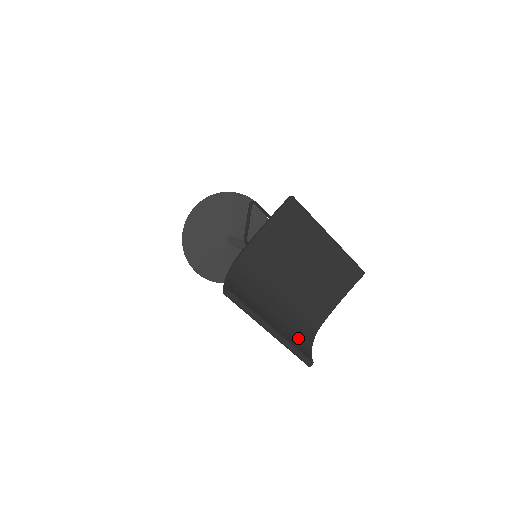
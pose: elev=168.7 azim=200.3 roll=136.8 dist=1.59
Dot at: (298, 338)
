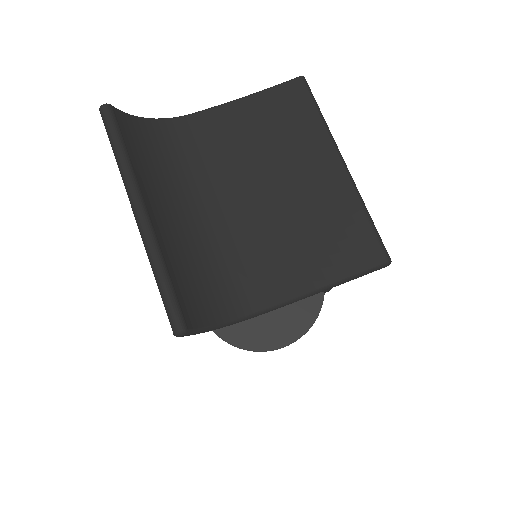
Dot at: (193, 283)
